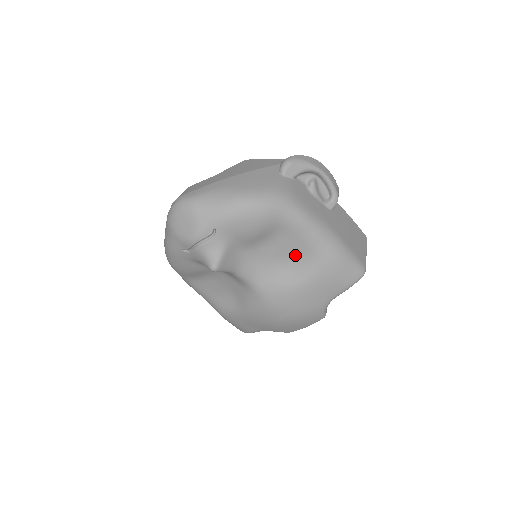
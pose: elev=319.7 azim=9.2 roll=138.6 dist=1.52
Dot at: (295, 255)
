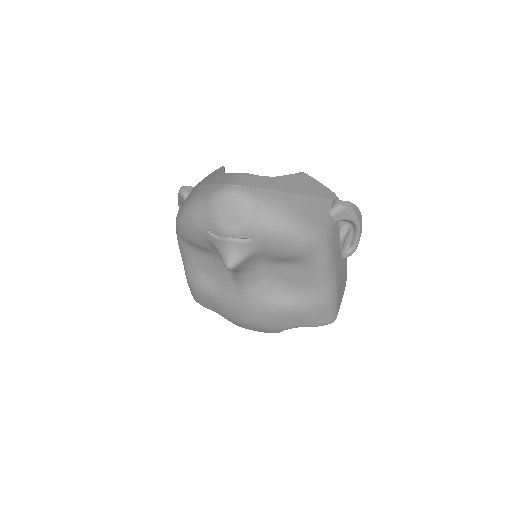
Dot at: (296, 284)
